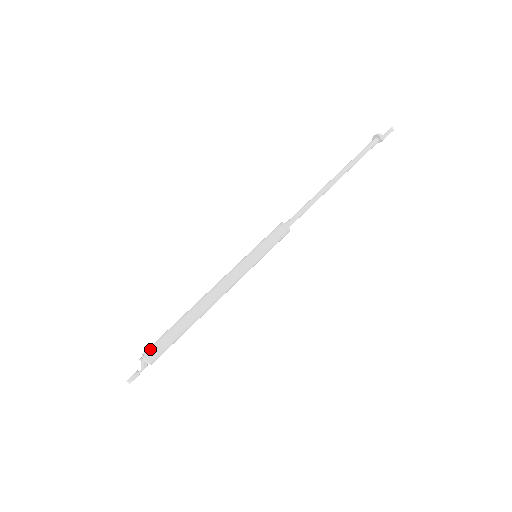
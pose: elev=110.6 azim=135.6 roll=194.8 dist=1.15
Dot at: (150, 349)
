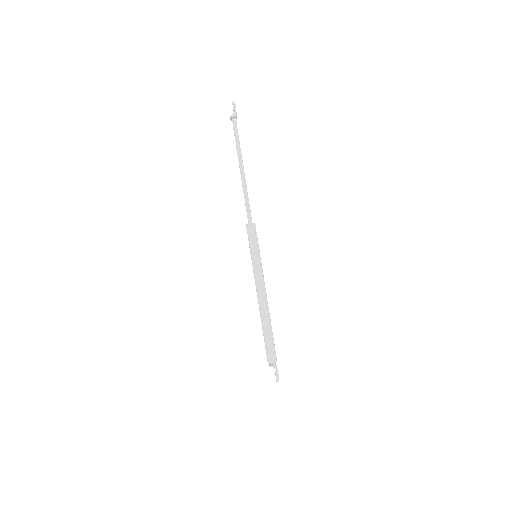
Dot at: (268, 357)
